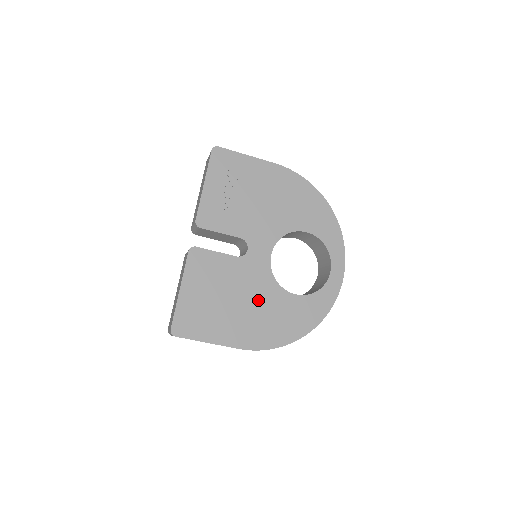
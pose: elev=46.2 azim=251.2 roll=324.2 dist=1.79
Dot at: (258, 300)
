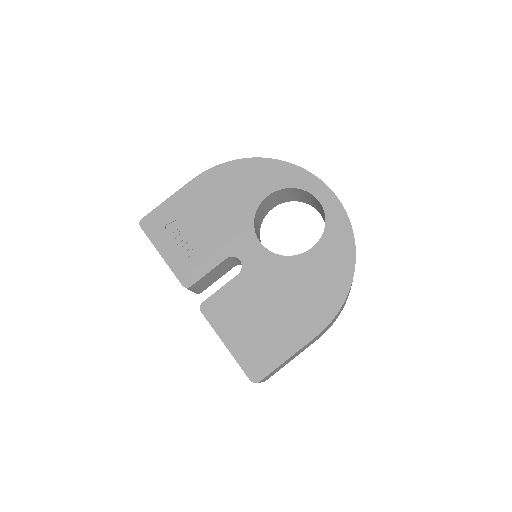
Dot at: (289, 285)
